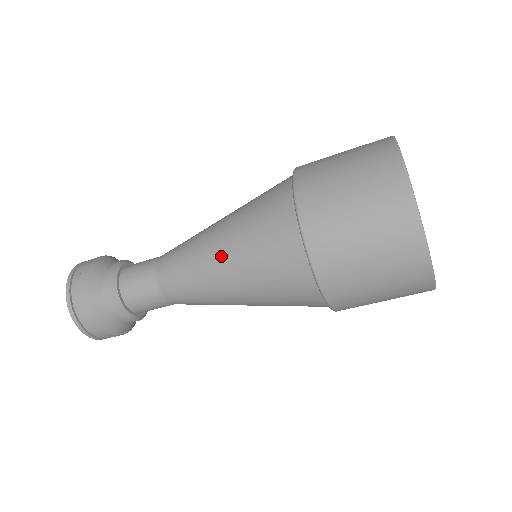
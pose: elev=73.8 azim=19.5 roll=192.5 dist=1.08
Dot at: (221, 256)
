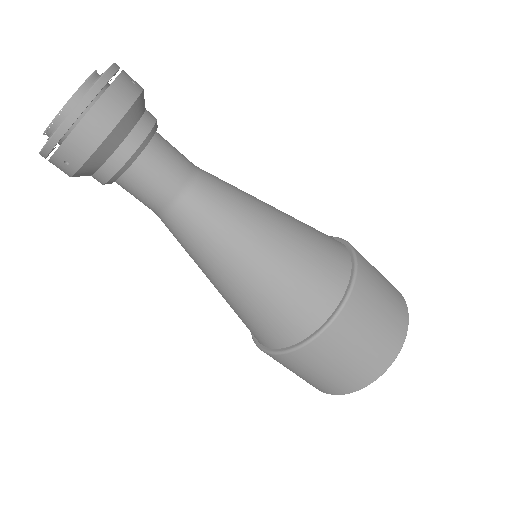
Dot at: (276, 233)
